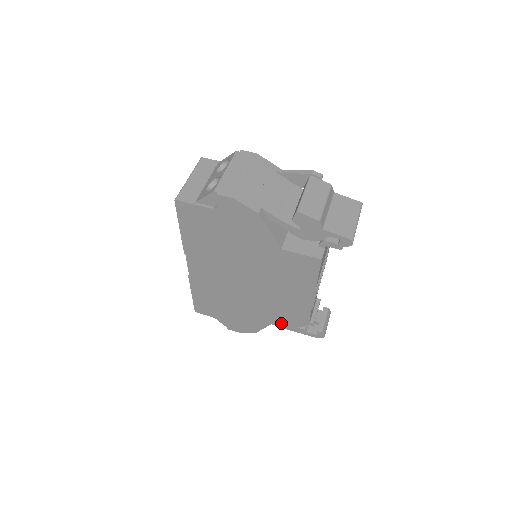
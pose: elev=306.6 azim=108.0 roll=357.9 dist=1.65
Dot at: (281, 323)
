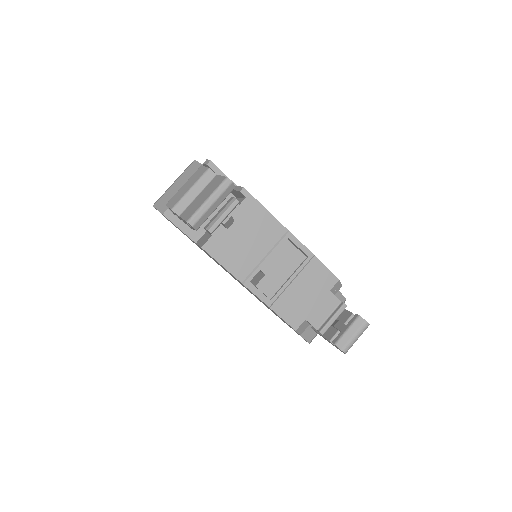
Dot at: occluded
